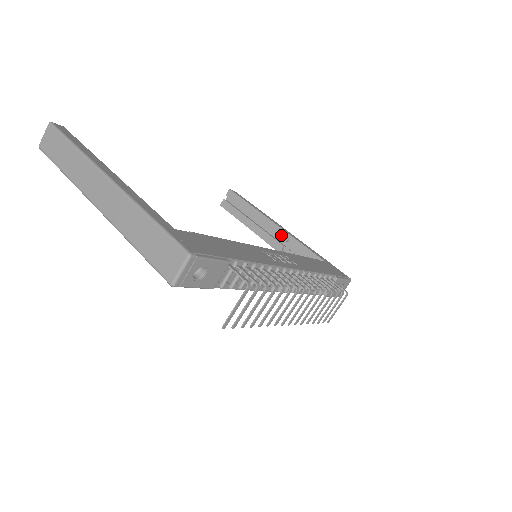
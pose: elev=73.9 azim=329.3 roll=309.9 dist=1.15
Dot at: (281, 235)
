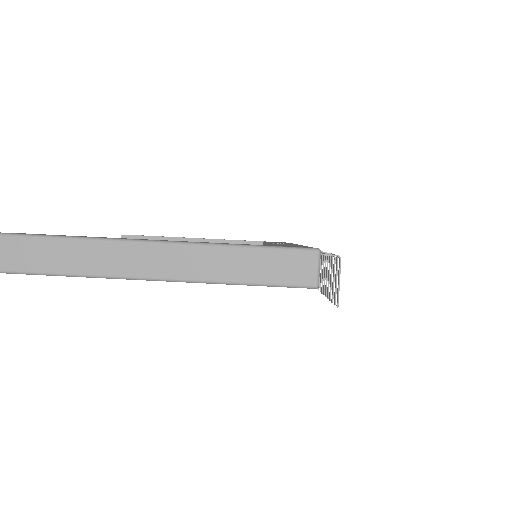
Dot at: occluded
